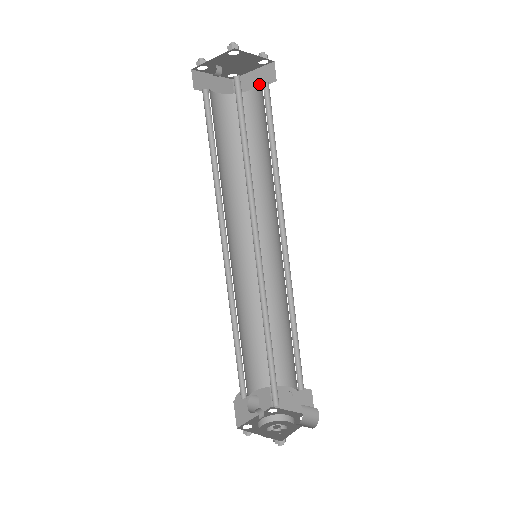
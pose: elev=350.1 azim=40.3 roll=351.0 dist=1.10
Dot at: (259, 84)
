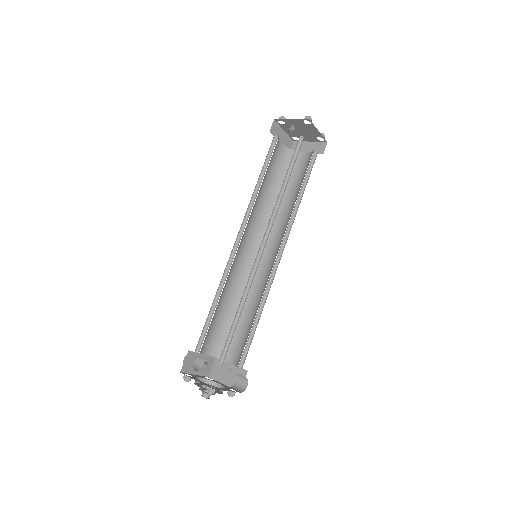
Dot at: (311, 151)
